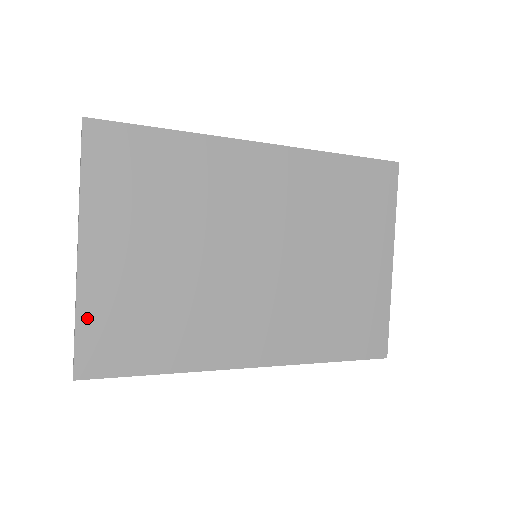
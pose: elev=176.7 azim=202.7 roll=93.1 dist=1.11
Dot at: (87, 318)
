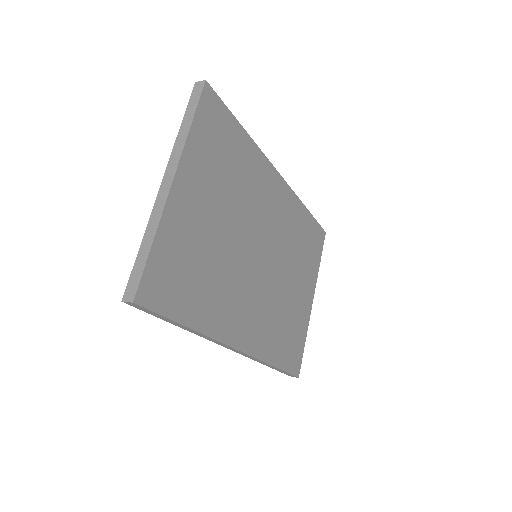
Dot at: (160, 246)
